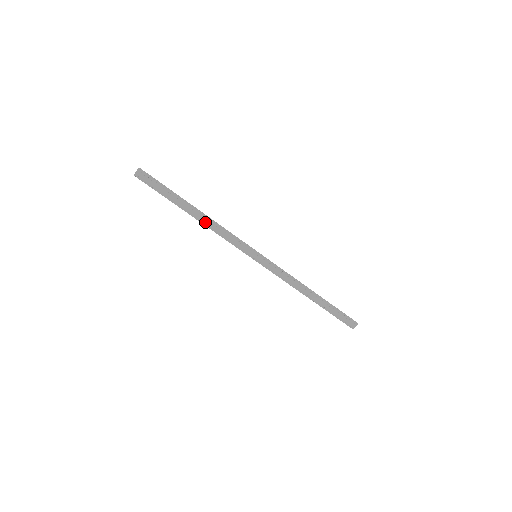
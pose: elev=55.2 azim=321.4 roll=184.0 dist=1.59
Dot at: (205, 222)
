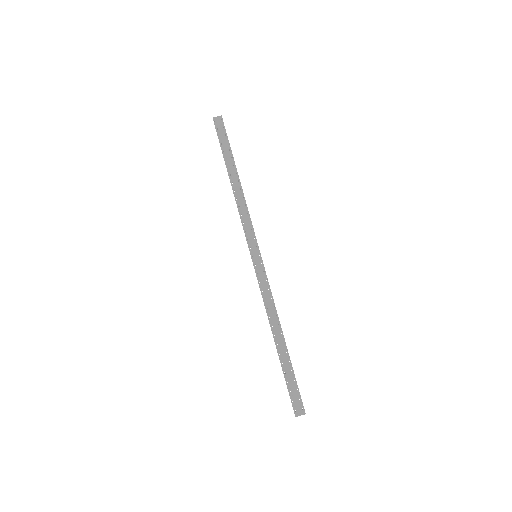
Dot at: (237, 192)
